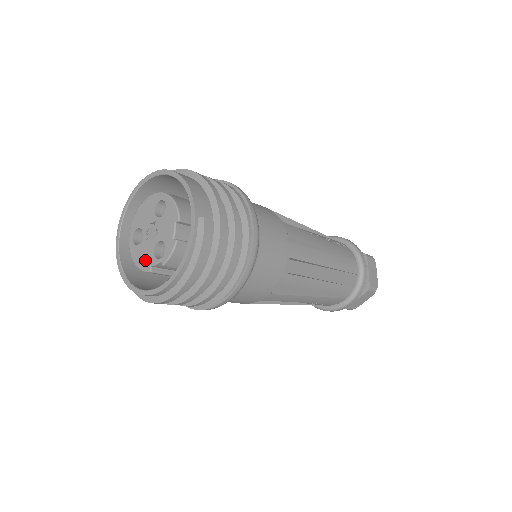
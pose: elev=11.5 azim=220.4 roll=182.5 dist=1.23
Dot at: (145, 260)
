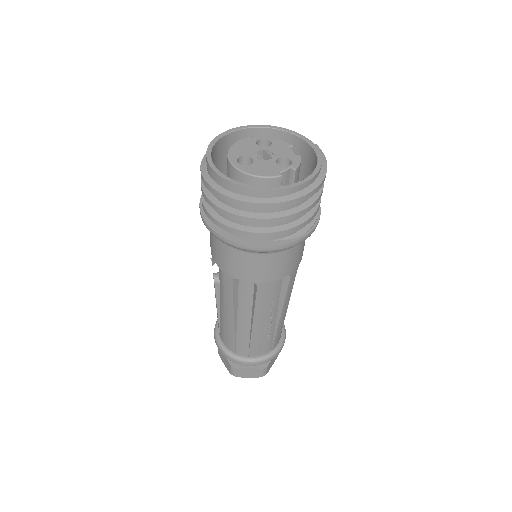
Dot at: (269, 170)
